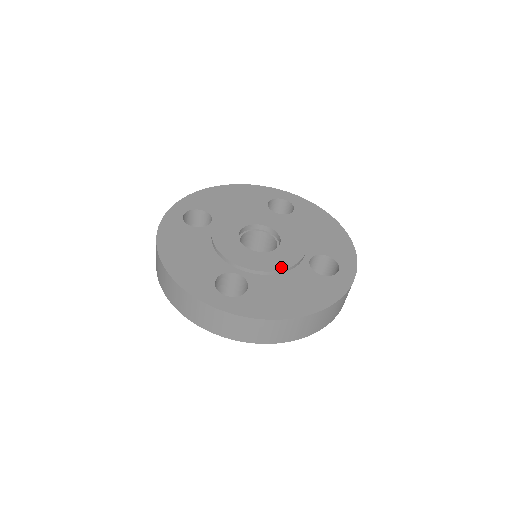
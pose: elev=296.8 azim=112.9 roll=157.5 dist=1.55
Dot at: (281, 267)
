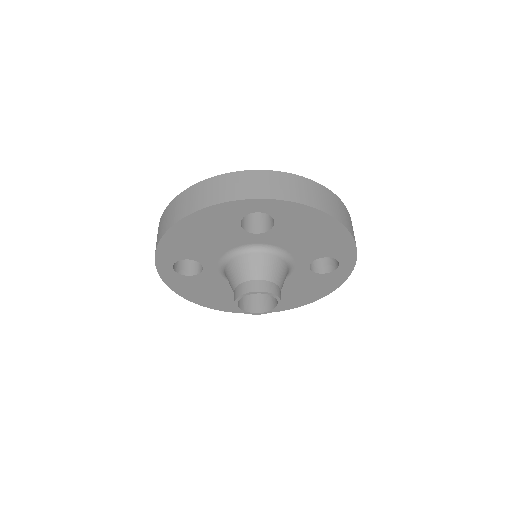
Dot at: occluded
